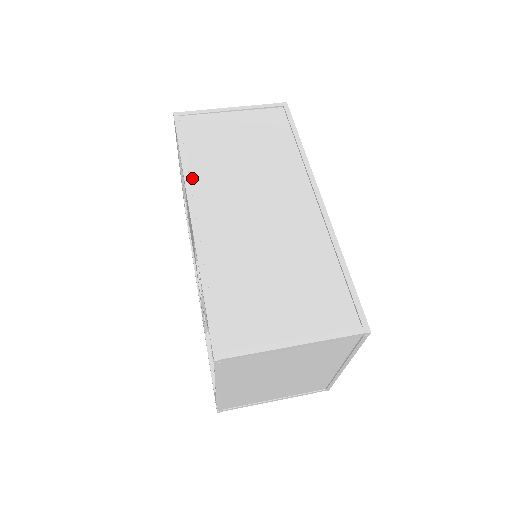
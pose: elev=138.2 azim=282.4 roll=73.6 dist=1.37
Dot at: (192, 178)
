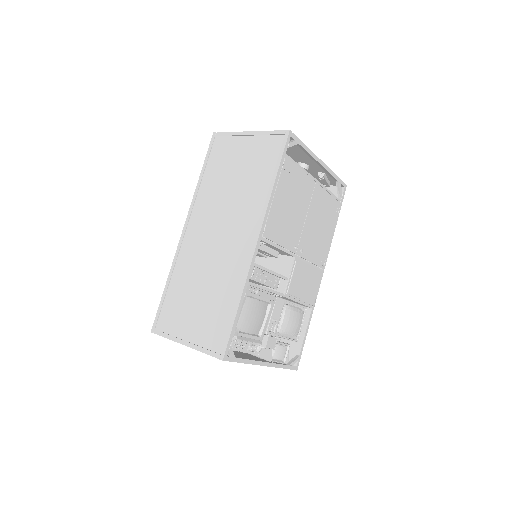
Dot at: (197, 198)
